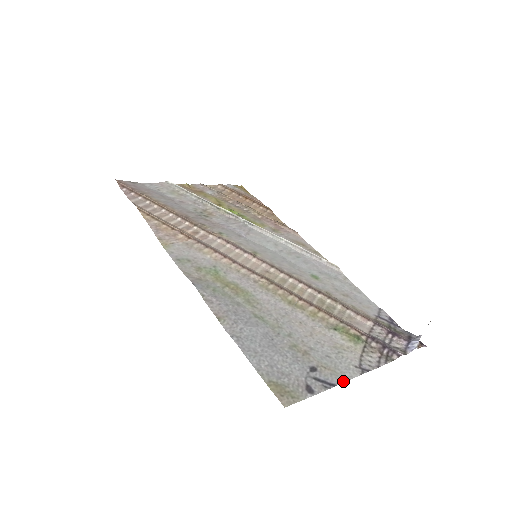
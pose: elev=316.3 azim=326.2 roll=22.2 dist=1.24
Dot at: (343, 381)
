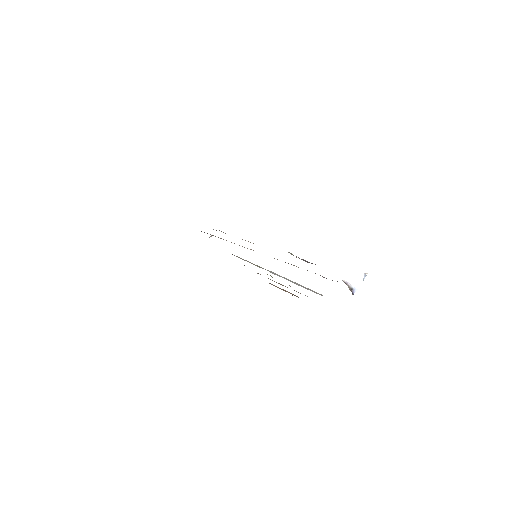
Dot at: occluded
